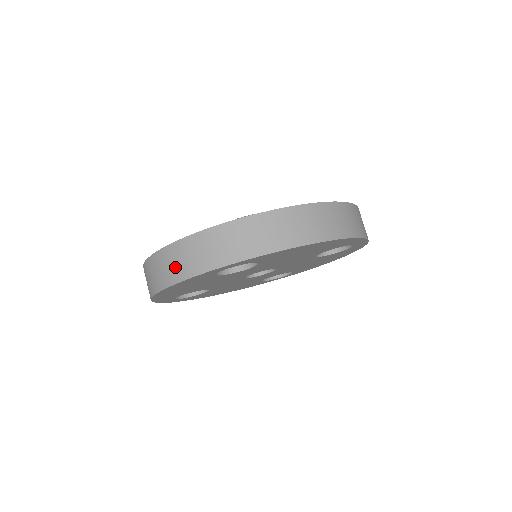
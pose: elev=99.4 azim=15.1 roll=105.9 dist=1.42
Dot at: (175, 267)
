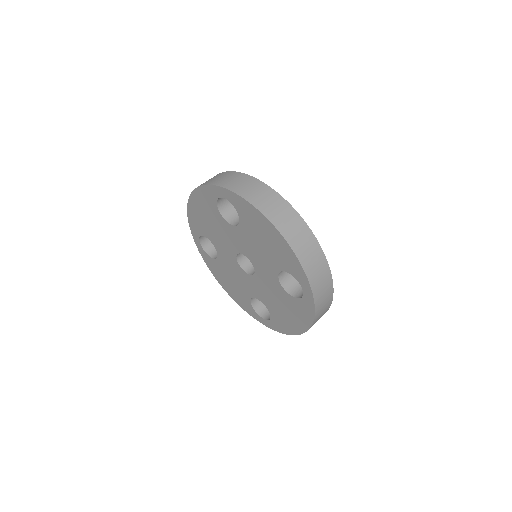
Dot at: occluded
